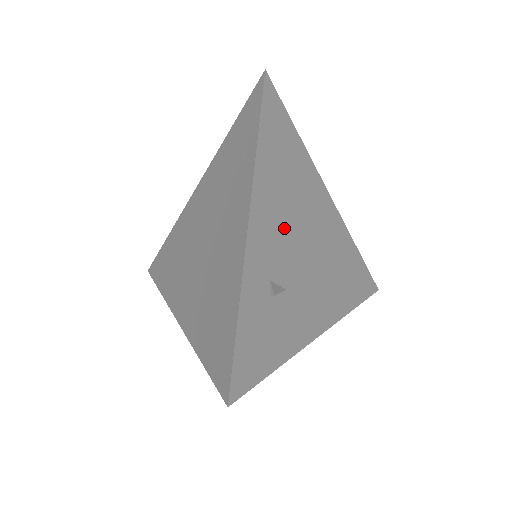
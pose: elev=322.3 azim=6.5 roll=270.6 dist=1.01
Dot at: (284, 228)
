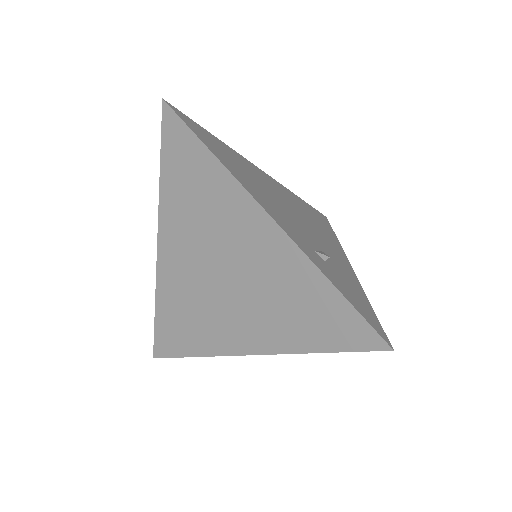
Dot at: (280, 209)
